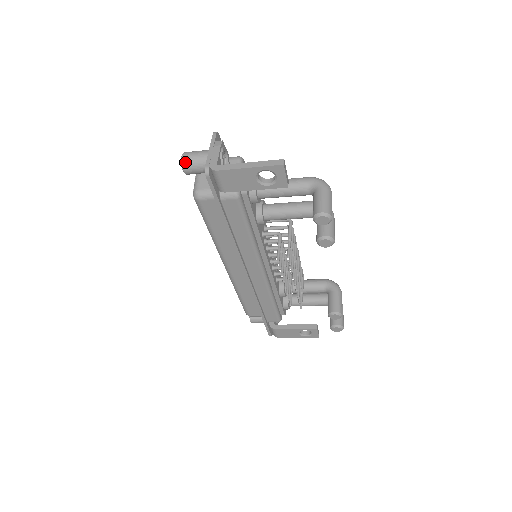
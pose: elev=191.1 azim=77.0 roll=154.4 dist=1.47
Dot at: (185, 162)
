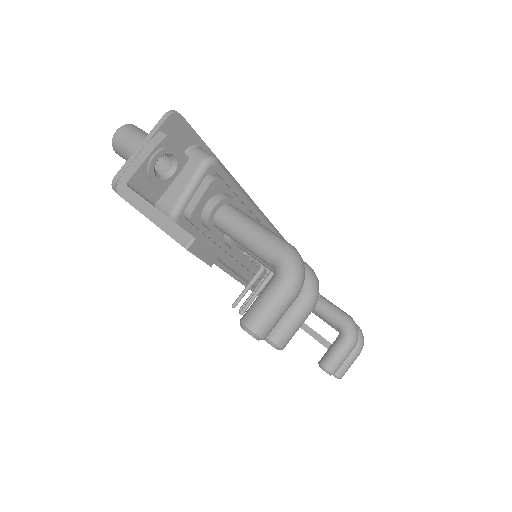
Dot at: (115, 144)
